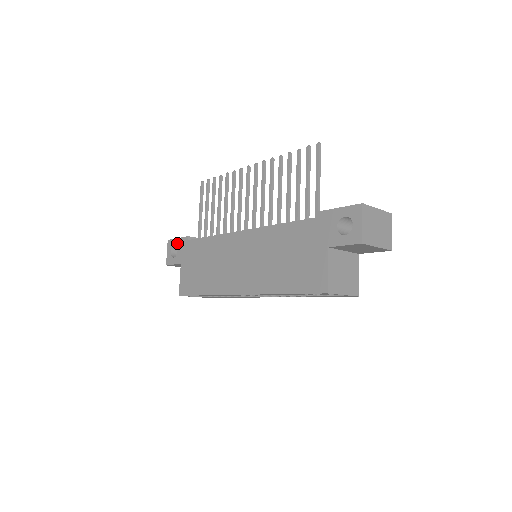
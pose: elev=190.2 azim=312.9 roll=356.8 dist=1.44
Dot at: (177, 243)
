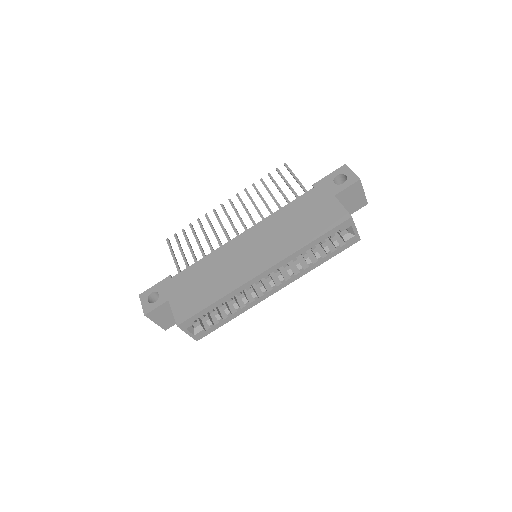
Dot at: (155, 288)
